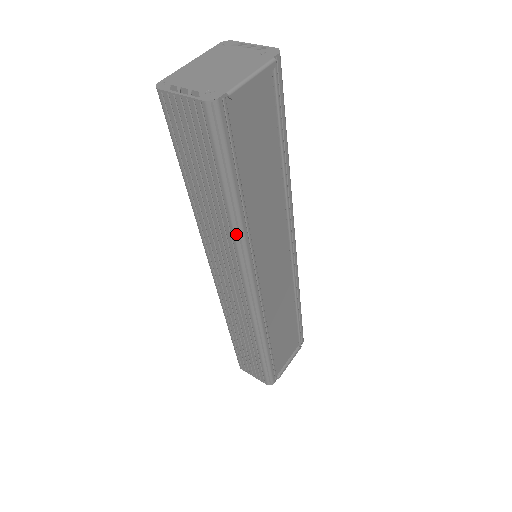
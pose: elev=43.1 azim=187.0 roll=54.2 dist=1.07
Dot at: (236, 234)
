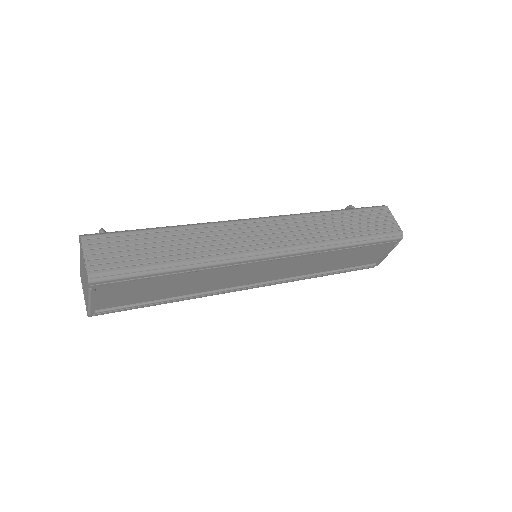
Dot at: occluded
